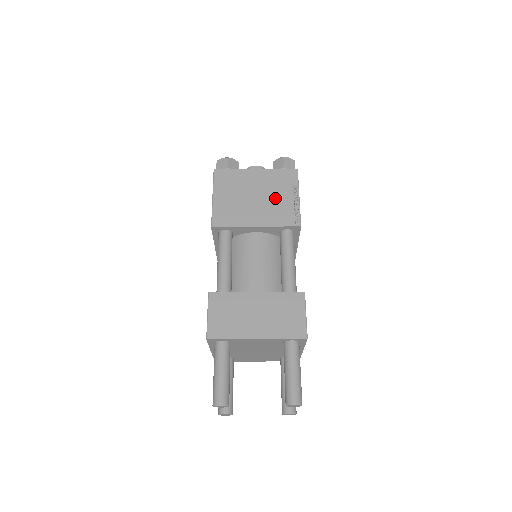
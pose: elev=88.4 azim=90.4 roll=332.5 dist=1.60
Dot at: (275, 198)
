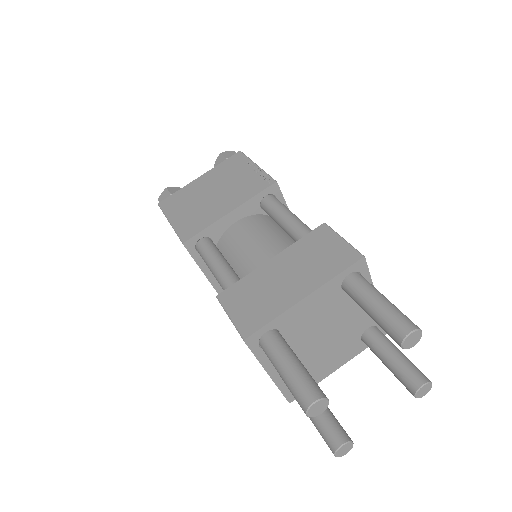
Dot at: (234, 181)
